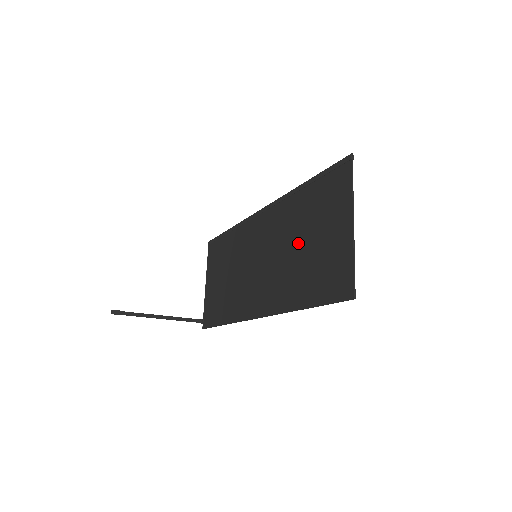
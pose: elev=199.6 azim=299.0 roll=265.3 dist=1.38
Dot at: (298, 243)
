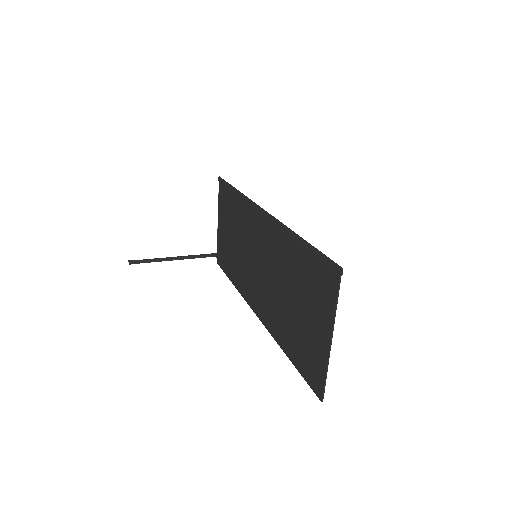
Dot at: (288, 293)
